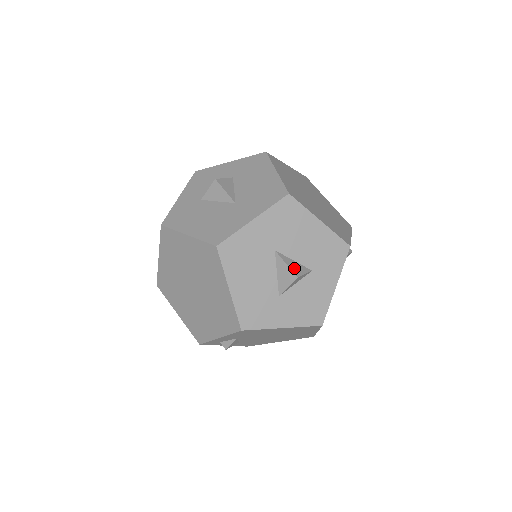
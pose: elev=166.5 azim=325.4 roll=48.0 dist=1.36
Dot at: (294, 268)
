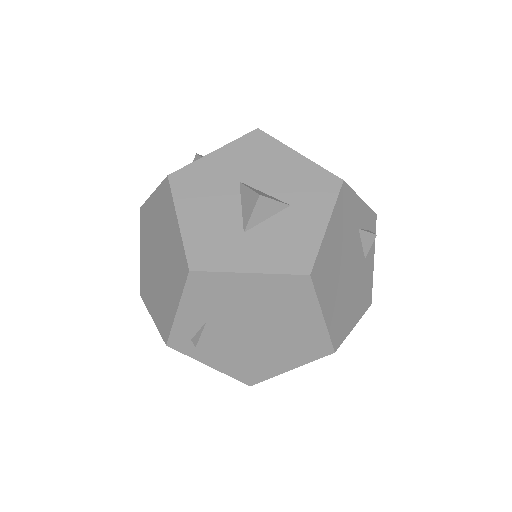
Dot at: (260, 193)
